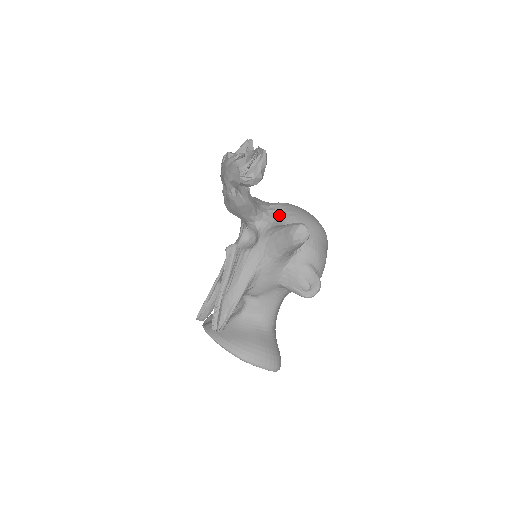
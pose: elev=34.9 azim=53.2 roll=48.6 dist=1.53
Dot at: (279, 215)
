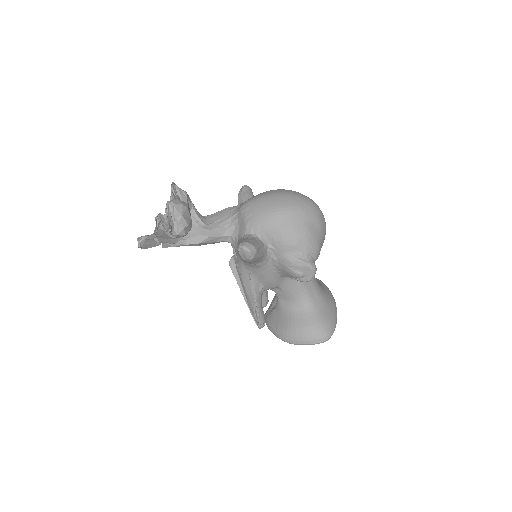
Dot at: (241, 224)
